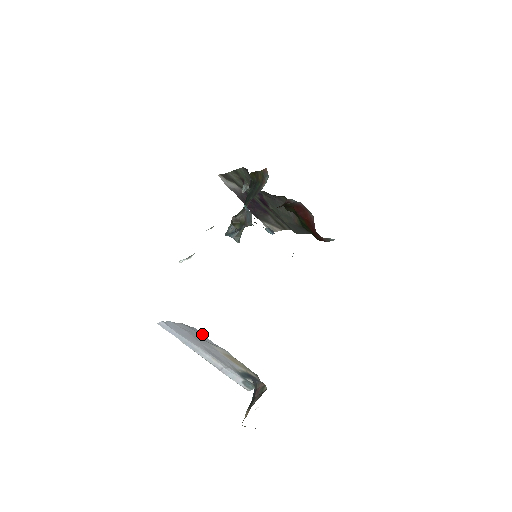
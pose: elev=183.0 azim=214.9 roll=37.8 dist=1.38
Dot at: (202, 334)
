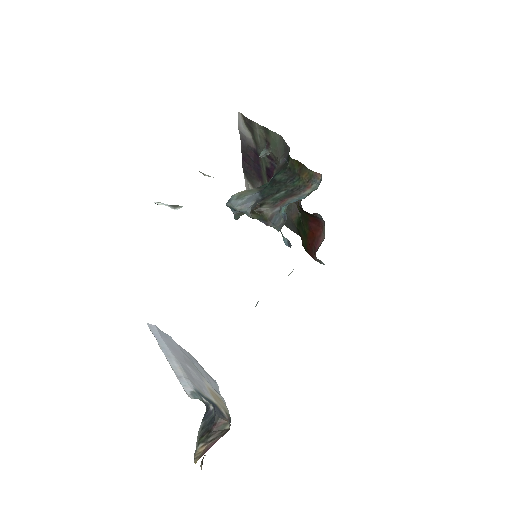
Dot at: (215, 383)
